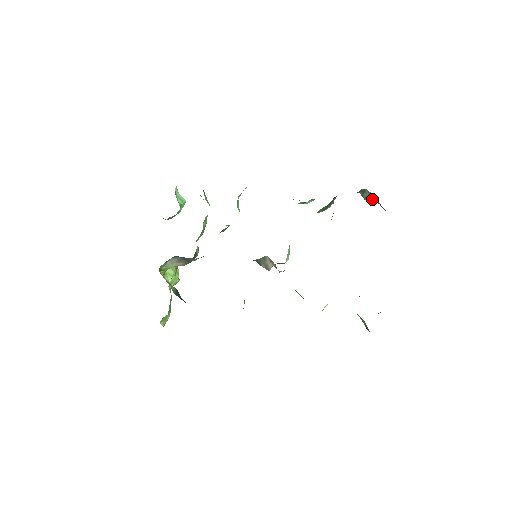
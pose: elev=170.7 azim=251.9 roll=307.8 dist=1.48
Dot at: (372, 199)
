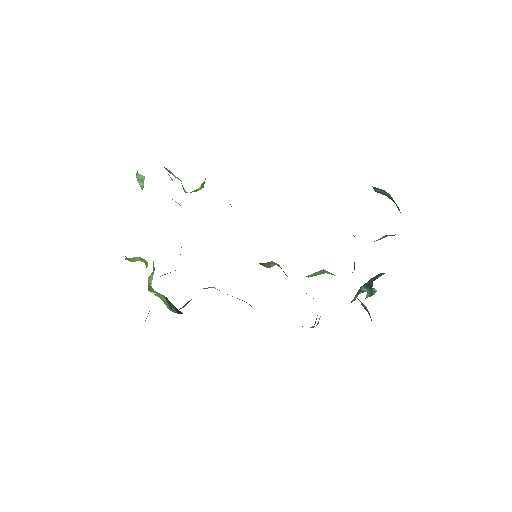
Dot at: occluded
